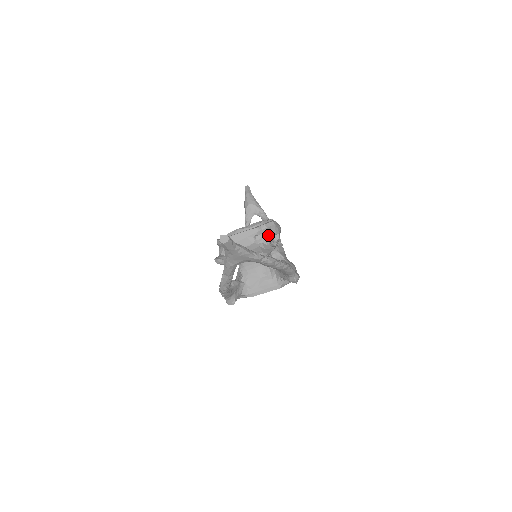
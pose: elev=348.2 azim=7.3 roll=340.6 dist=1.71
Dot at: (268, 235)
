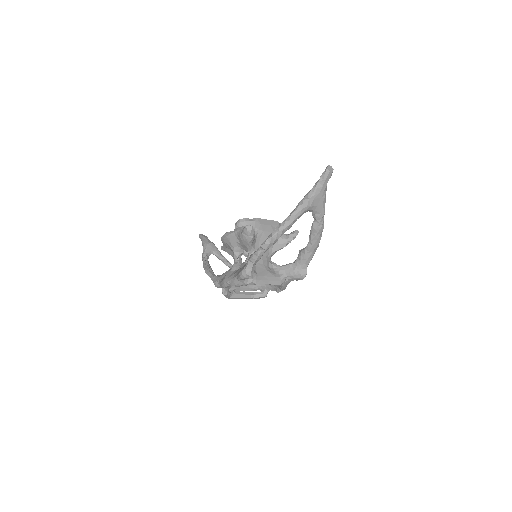
Dot at: occluded
